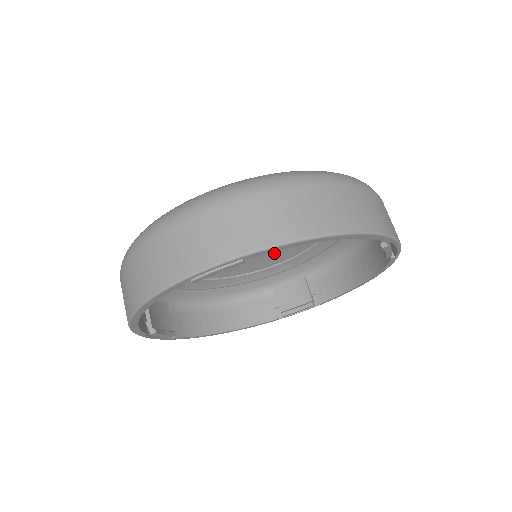
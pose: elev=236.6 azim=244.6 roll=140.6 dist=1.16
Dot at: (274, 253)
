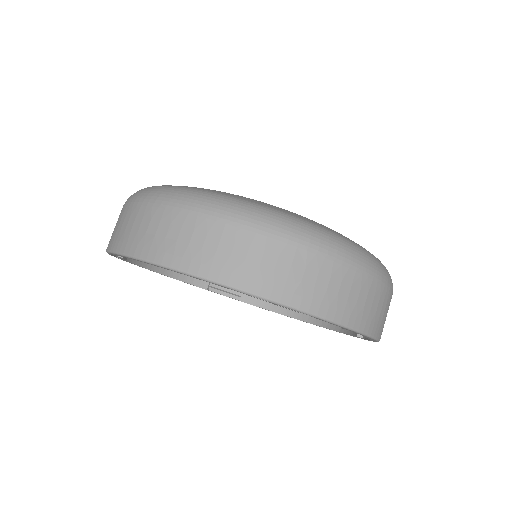
Dot at: occluded
